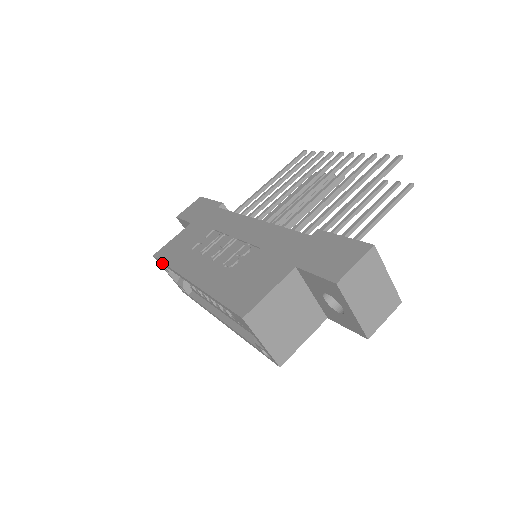
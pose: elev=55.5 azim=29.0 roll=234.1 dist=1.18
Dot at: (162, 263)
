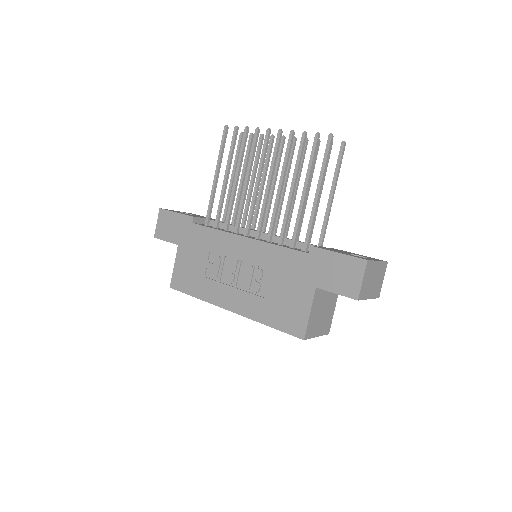
Dot at: (185, 293)
